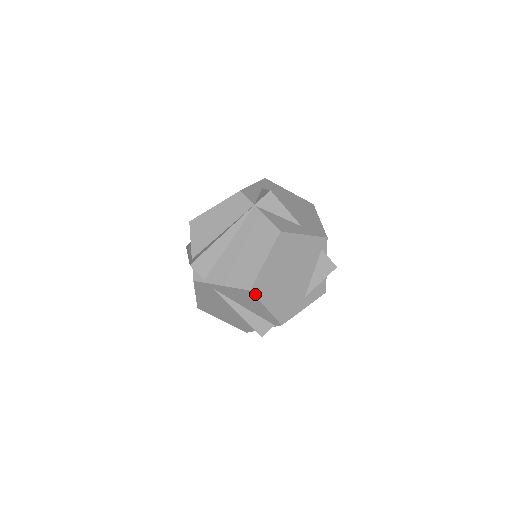
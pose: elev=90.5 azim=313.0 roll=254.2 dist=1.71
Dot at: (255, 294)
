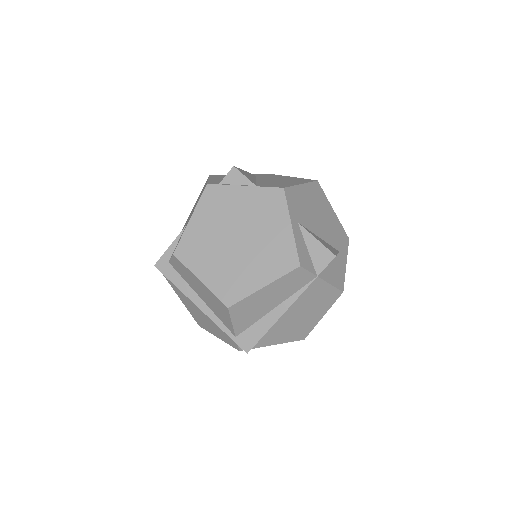
Dot at: occluded
